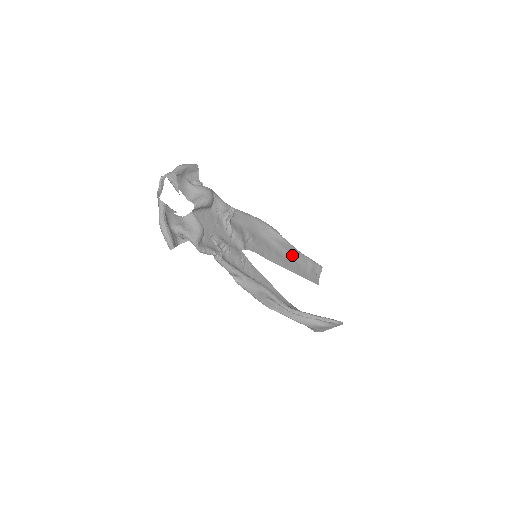
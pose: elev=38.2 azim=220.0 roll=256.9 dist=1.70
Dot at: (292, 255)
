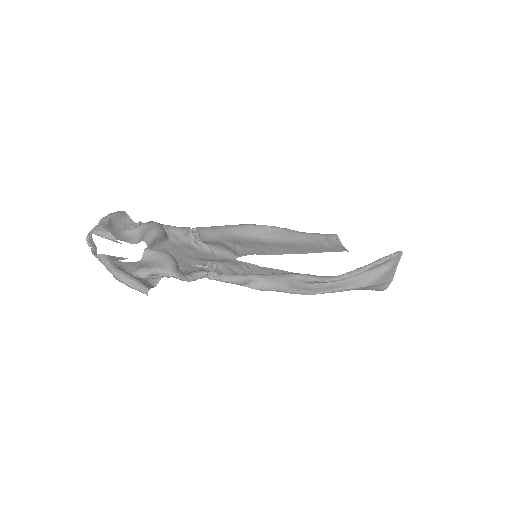
Dot at: (295, 239)
